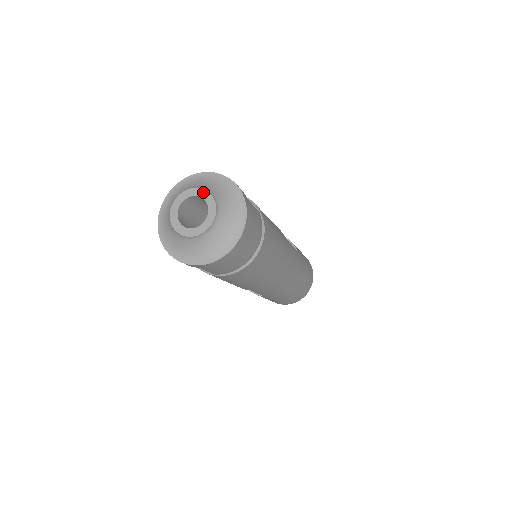
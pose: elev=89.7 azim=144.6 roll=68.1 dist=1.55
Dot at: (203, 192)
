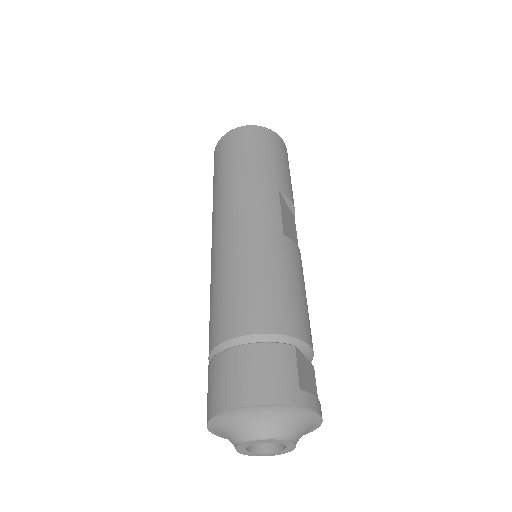
Dot at: (289, 443)
